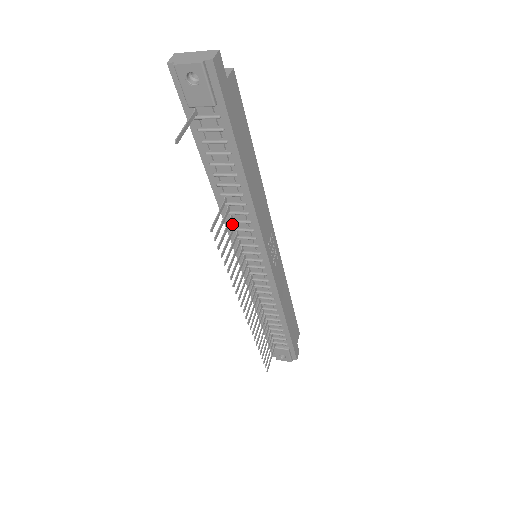
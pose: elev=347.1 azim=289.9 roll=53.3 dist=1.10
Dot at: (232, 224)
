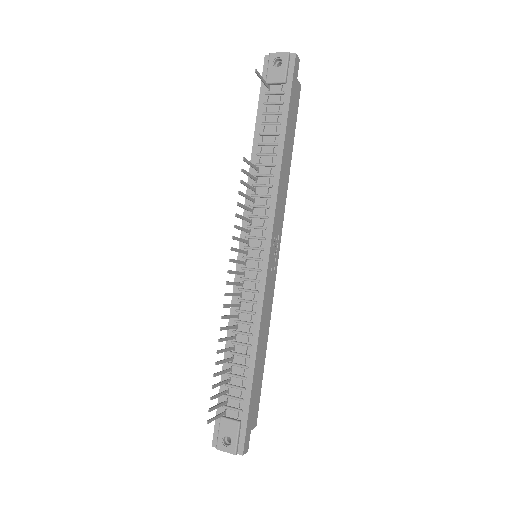
Dot at: (252, 200)
